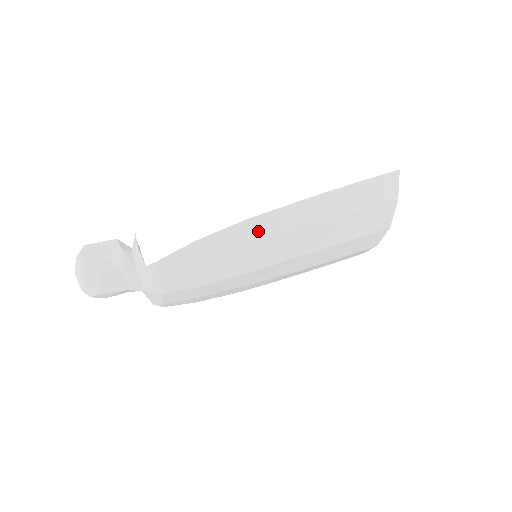
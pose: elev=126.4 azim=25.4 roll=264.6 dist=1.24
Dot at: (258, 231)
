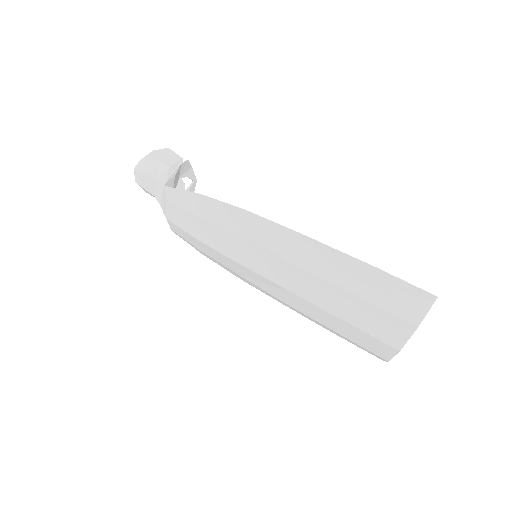
Dot at: (252, 229)
